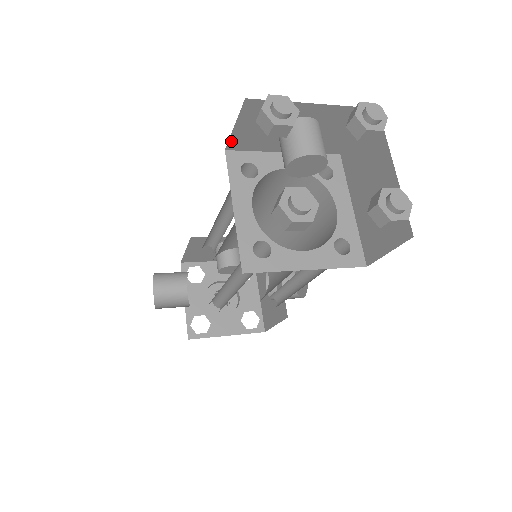
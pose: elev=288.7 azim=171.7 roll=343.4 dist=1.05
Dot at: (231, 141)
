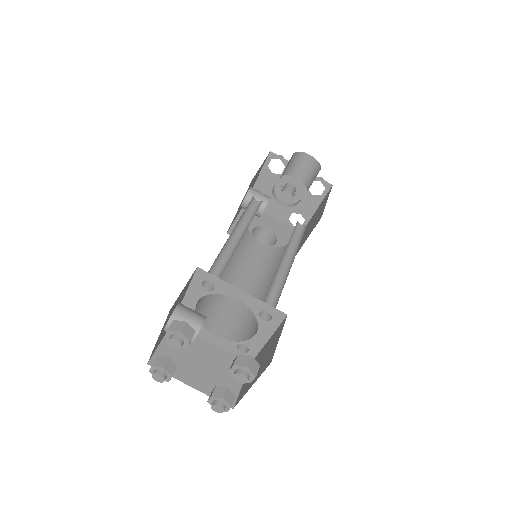
Dot at: occluded
